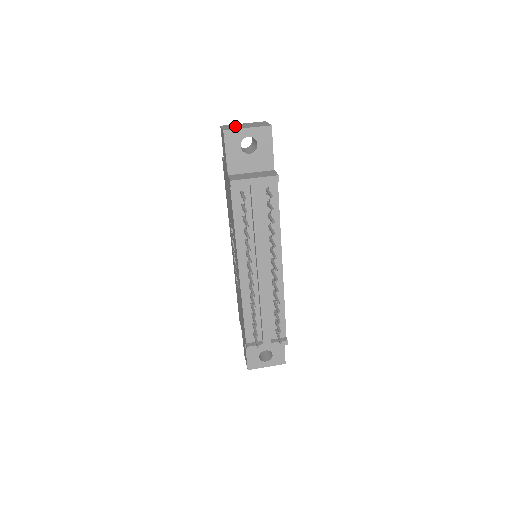
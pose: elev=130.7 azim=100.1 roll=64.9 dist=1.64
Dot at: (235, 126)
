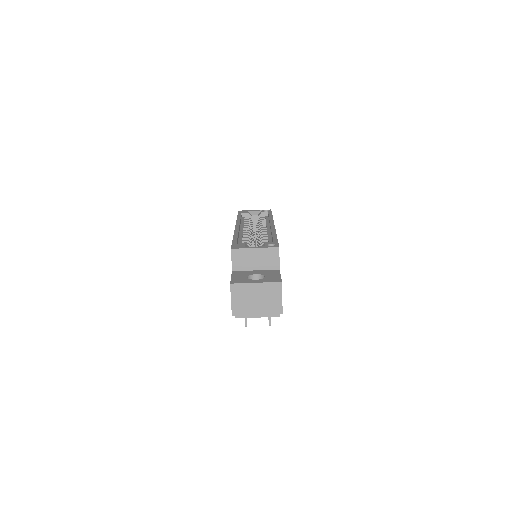
Dot at: (245, 299)
